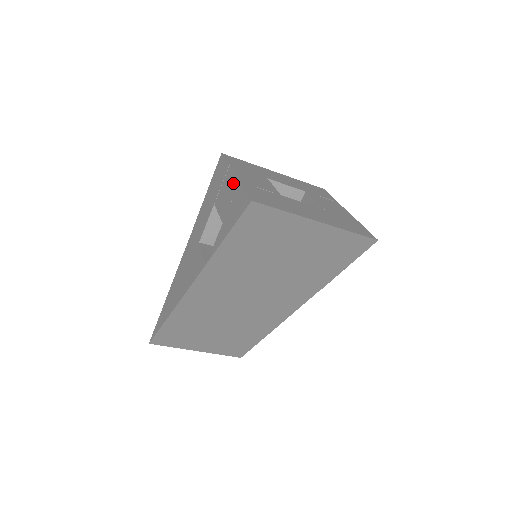
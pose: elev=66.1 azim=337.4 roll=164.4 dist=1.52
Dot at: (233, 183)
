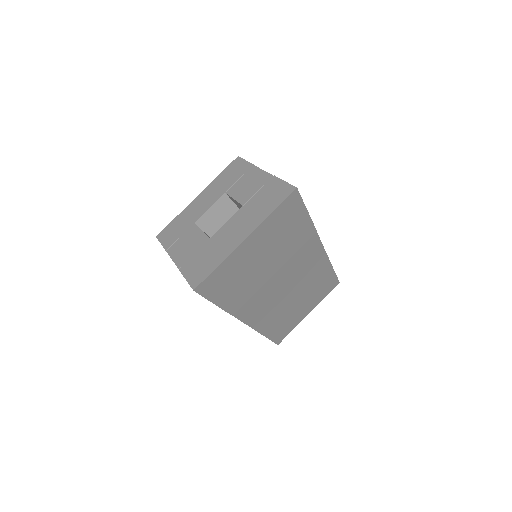
Dot at: occluded
